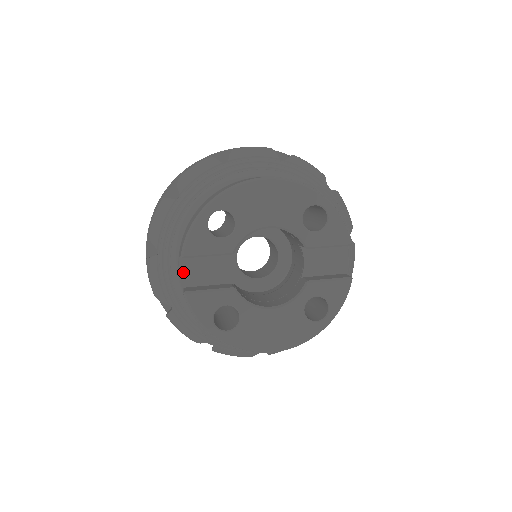
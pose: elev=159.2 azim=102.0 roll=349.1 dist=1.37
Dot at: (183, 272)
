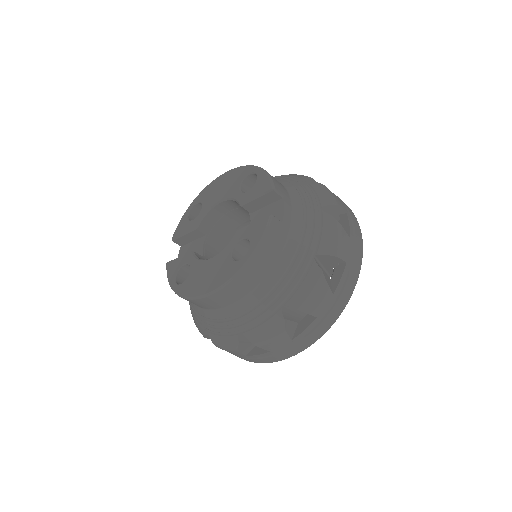
Dot at: occluded
